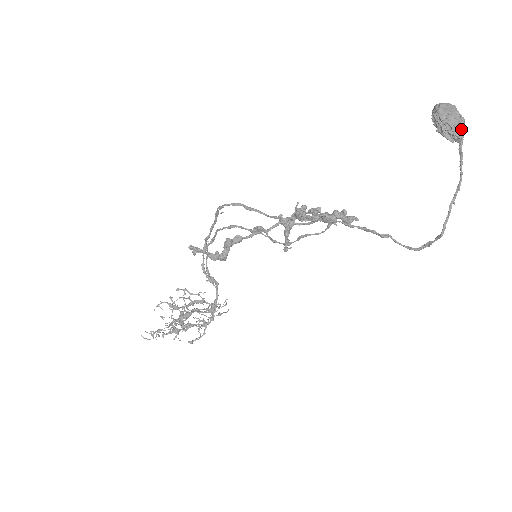
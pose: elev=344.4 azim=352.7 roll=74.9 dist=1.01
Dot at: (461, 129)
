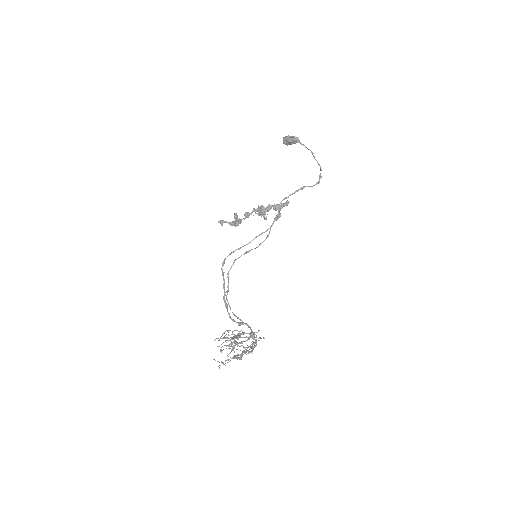
Dot at: (296, 137)
